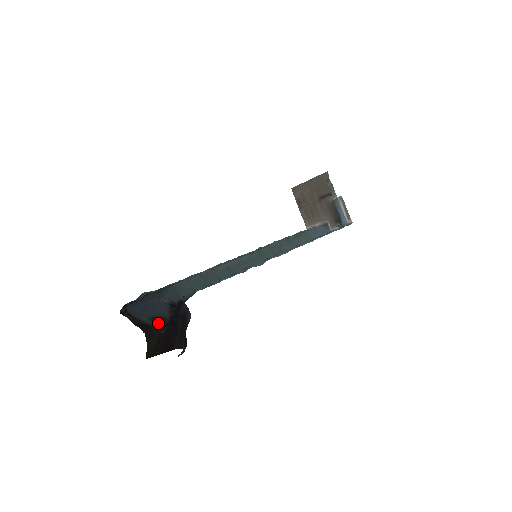
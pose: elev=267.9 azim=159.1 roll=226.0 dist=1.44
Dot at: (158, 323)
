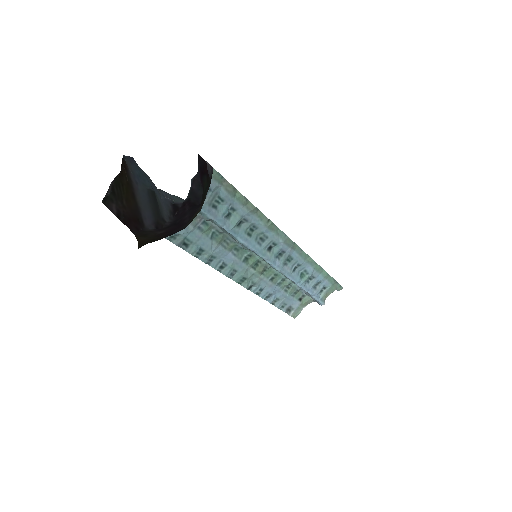
Dot at: (154, 225)
